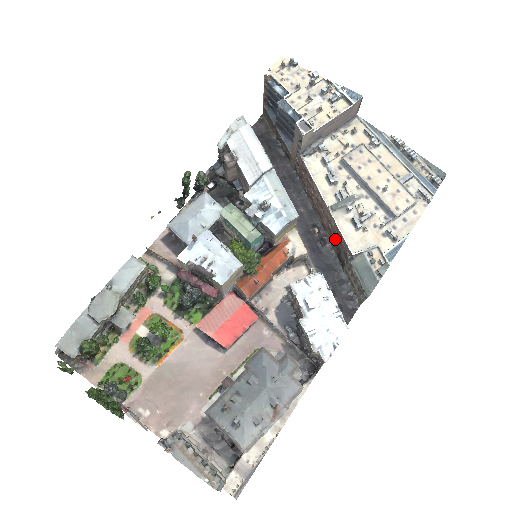
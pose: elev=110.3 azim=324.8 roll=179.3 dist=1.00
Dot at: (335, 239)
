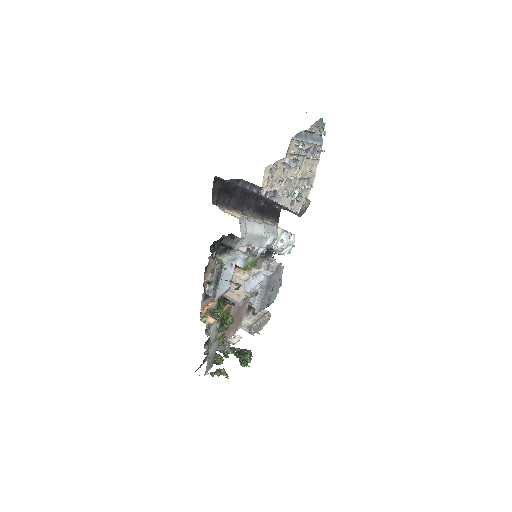
Dot at: (279, 205)
